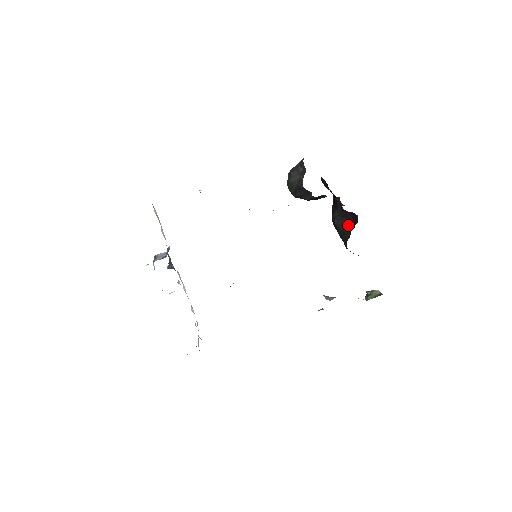
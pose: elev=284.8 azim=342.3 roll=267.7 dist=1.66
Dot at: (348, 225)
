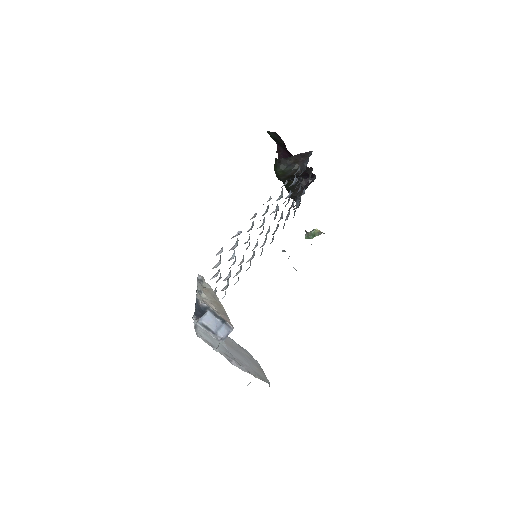
Dot at: occluded
